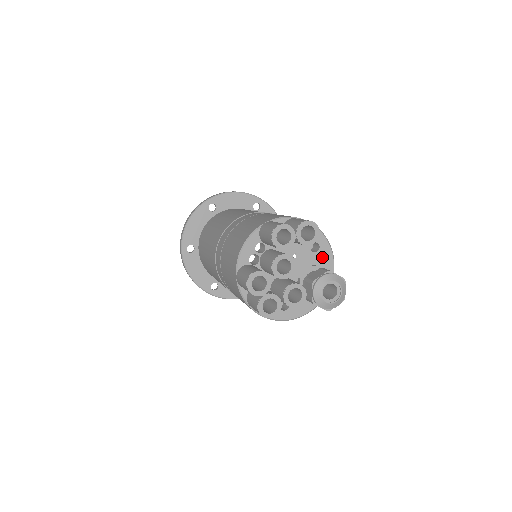
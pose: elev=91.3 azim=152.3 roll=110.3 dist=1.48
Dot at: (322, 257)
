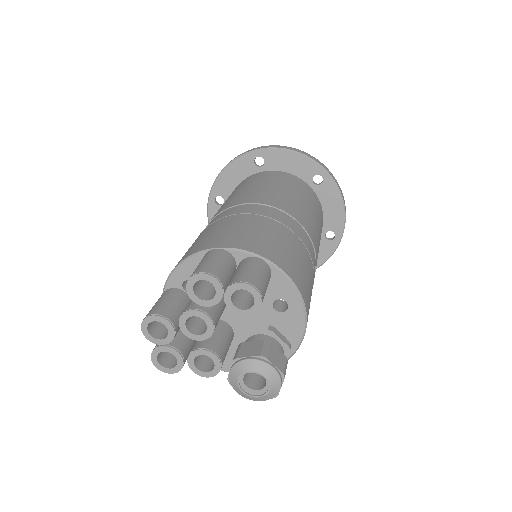
Dot at: (288, 321)
